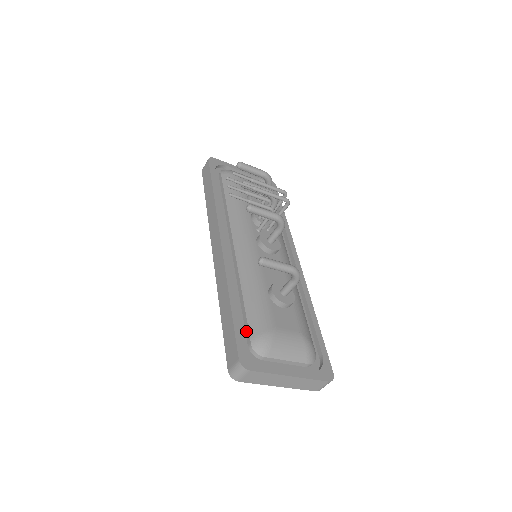
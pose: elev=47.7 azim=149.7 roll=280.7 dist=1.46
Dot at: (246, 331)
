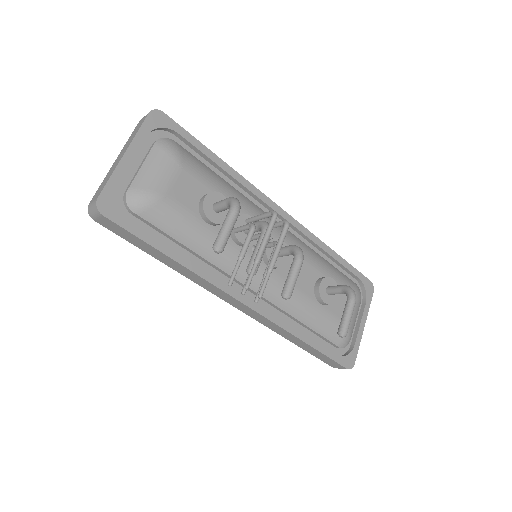
Dot at: (328, 342)
